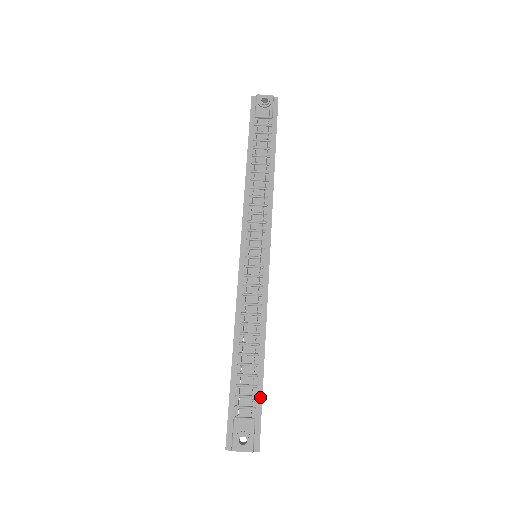
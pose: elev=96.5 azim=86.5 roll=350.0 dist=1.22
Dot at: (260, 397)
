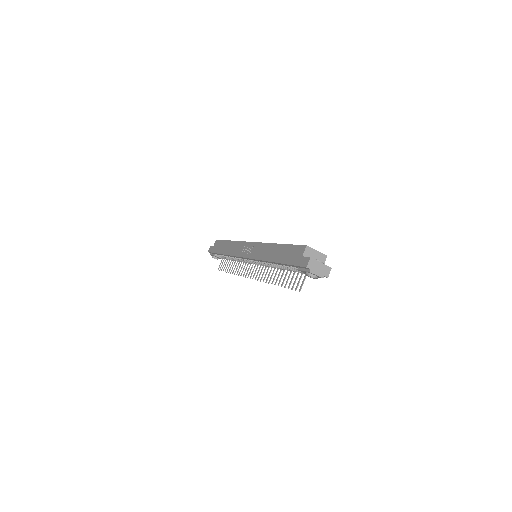
Dot at: occluded
